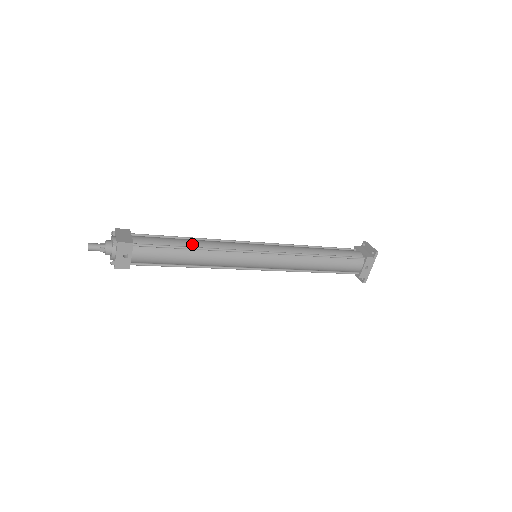
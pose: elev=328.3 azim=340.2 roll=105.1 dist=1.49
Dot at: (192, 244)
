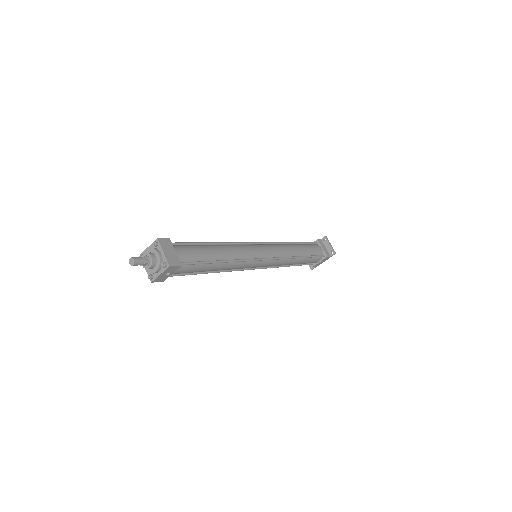
Dot at: (220, 256)
